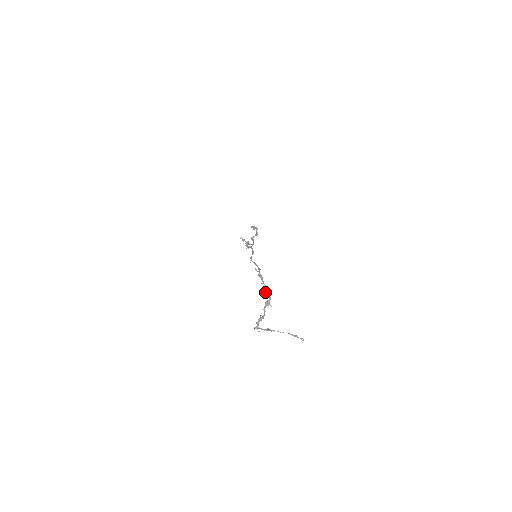
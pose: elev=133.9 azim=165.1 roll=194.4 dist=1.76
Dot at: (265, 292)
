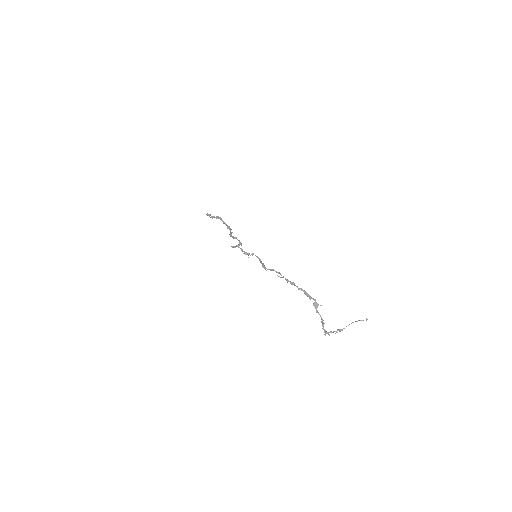
Dot at: (307, 296)
